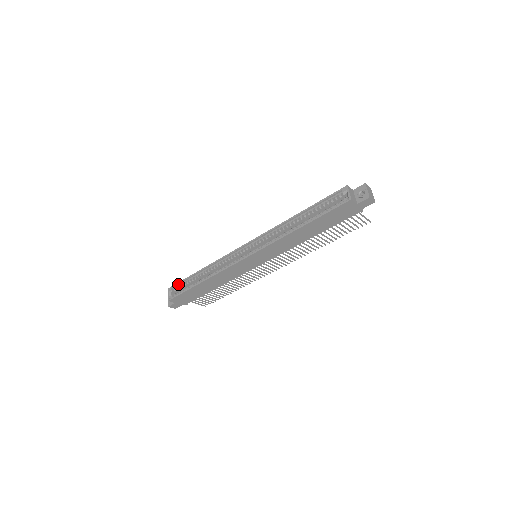
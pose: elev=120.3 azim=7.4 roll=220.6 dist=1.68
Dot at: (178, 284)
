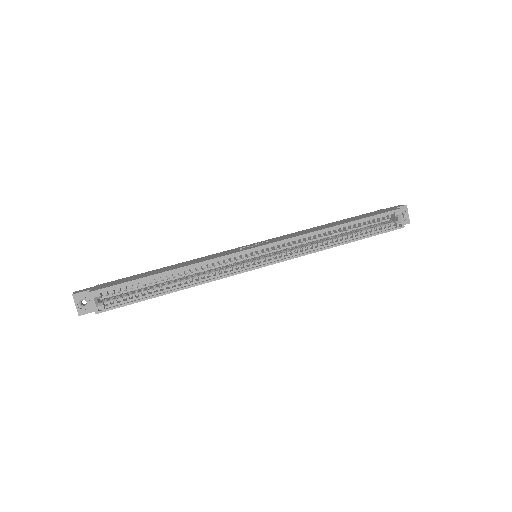
Dot at: (115, 286)
